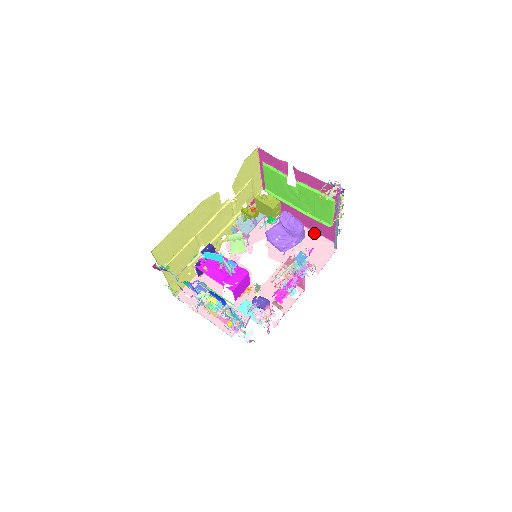
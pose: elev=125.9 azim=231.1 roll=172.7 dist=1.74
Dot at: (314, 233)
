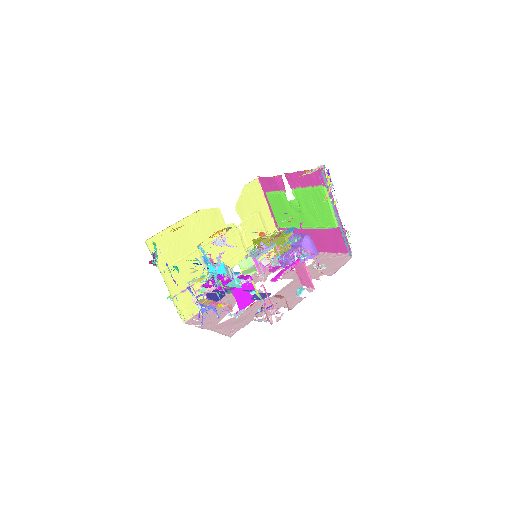
Dot at: (330, 254)
